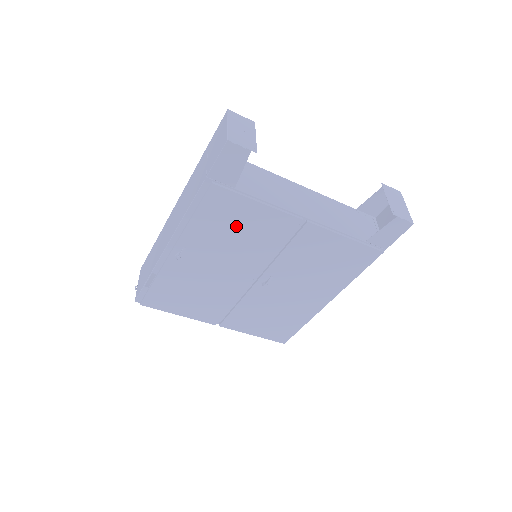
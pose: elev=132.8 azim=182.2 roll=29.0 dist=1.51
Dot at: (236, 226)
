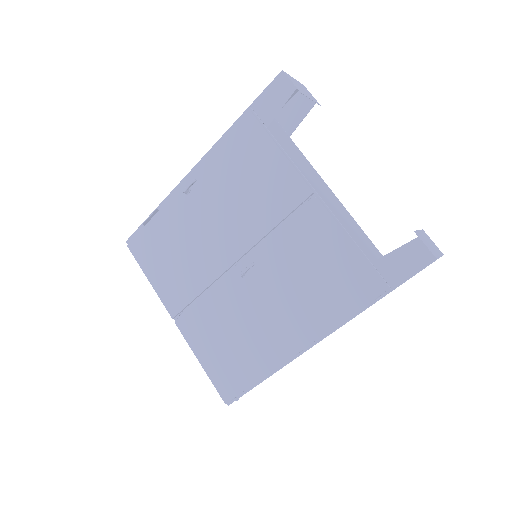
Dot at: (249, 174)
